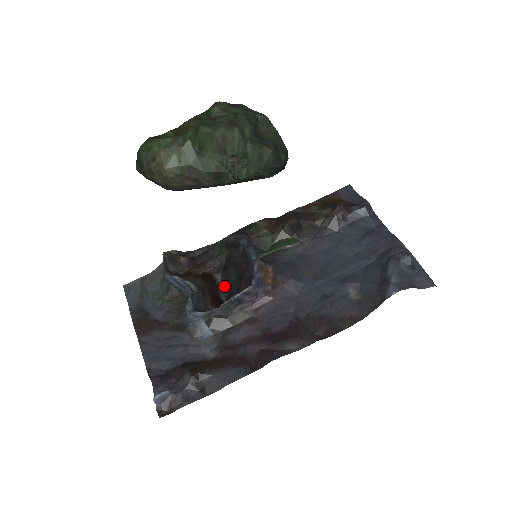
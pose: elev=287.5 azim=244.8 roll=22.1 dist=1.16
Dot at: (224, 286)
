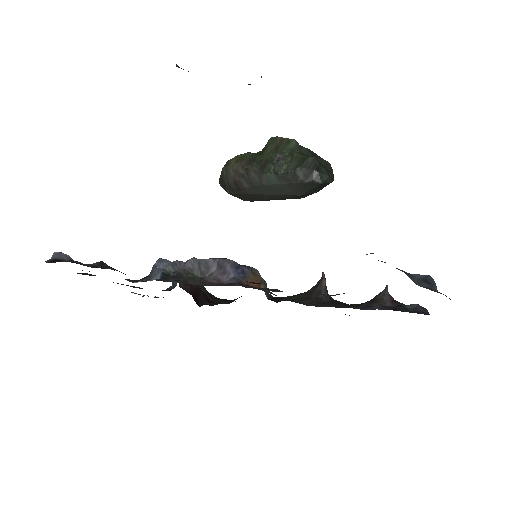
Dot at: occluded
